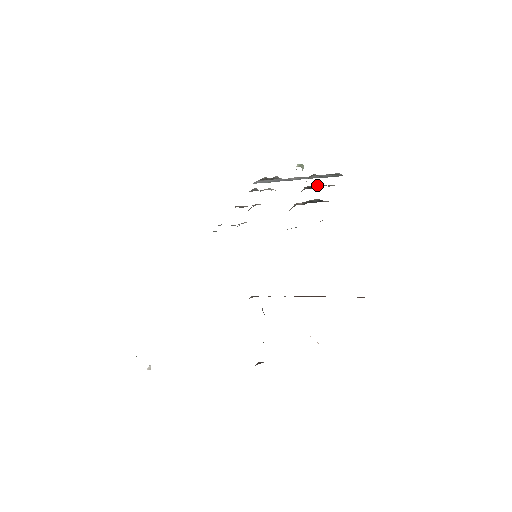
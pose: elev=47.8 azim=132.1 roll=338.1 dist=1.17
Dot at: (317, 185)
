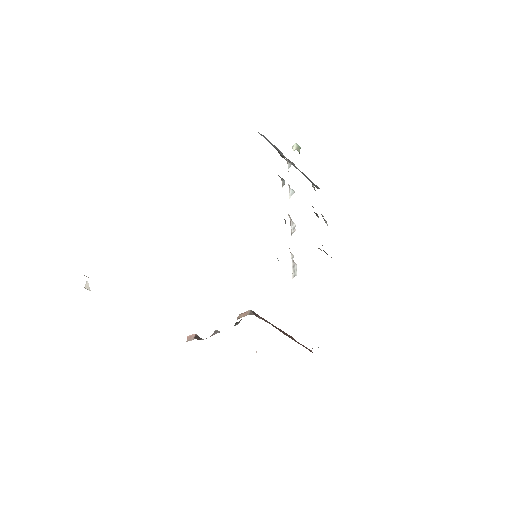
Dot at: occluded
